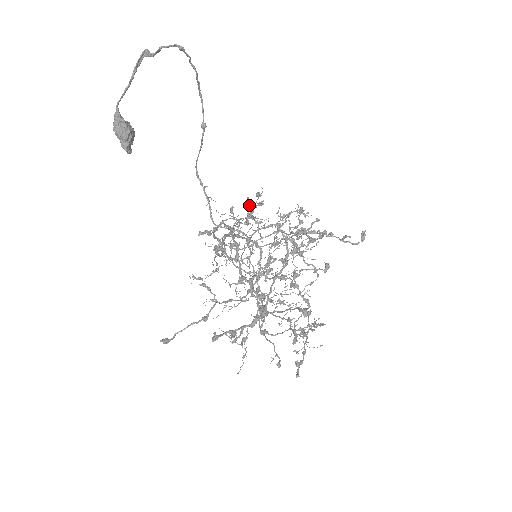
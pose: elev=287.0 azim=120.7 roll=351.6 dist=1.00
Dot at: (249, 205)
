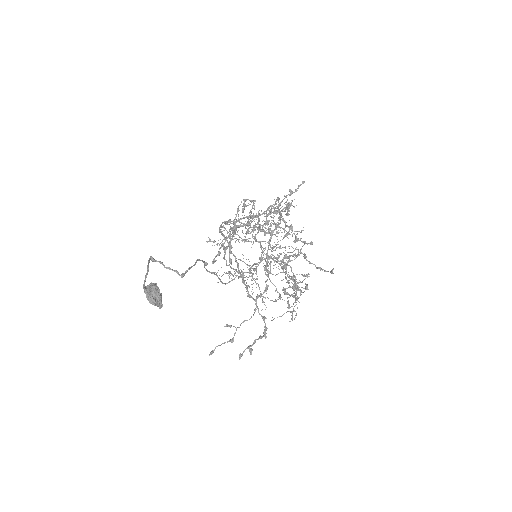
Dot at: (244, 209)
